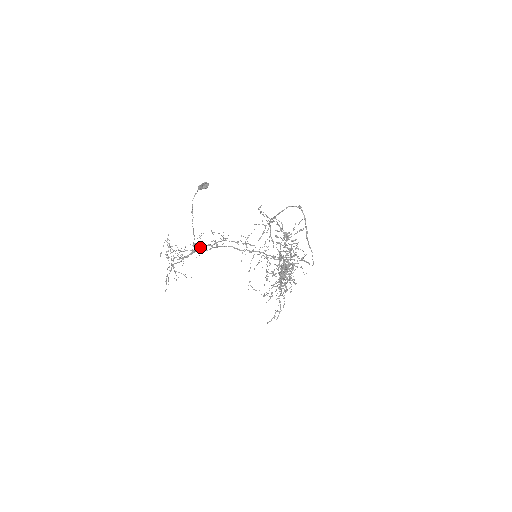
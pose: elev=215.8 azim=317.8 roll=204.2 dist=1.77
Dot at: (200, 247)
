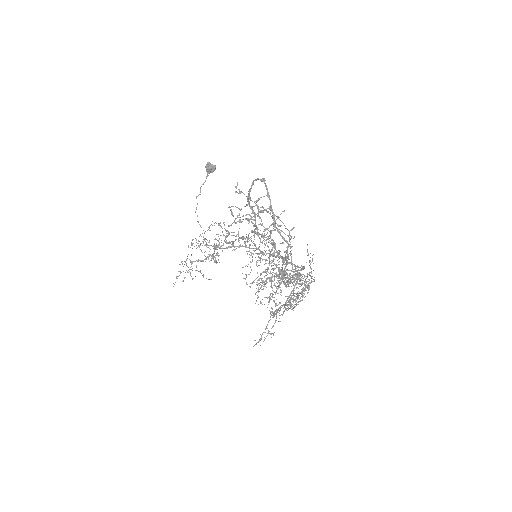
Dot at: (216, 243)
